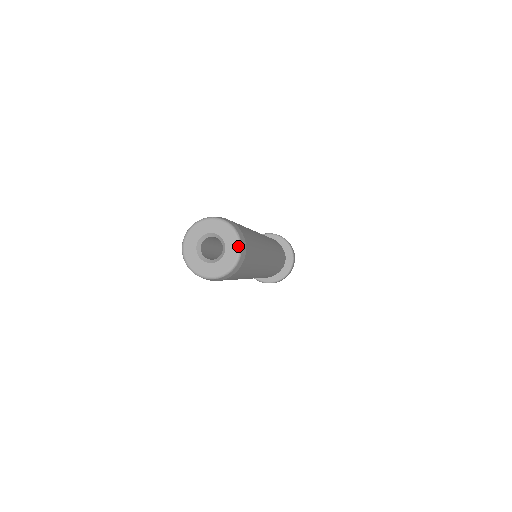
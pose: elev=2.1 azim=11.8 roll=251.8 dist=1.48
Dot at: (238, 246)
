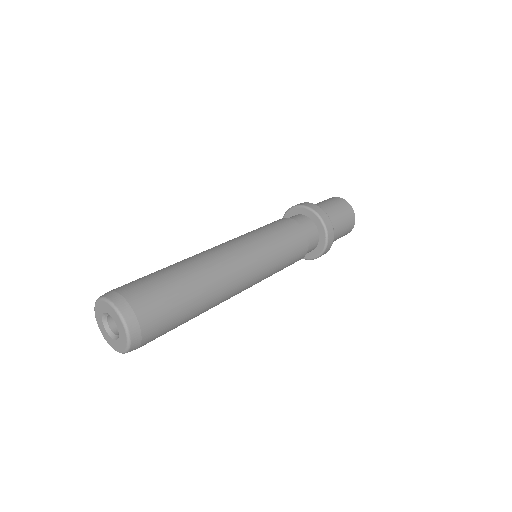
Dot at: (123, 351)
